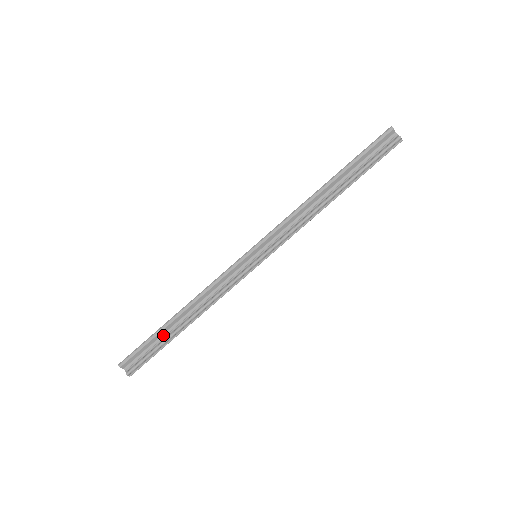
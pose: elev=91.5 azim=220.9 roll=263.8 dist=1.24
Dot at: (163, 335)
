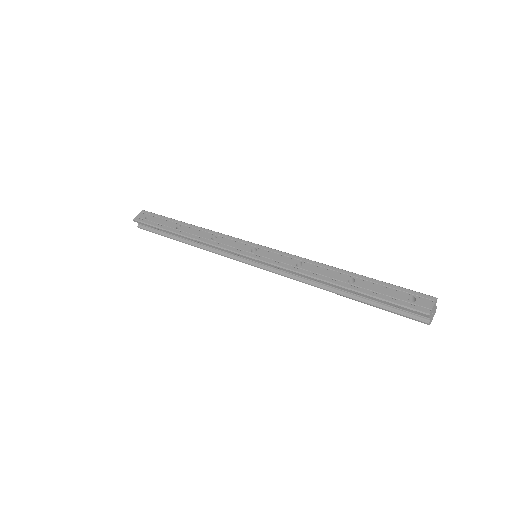
Dot at: occluded
